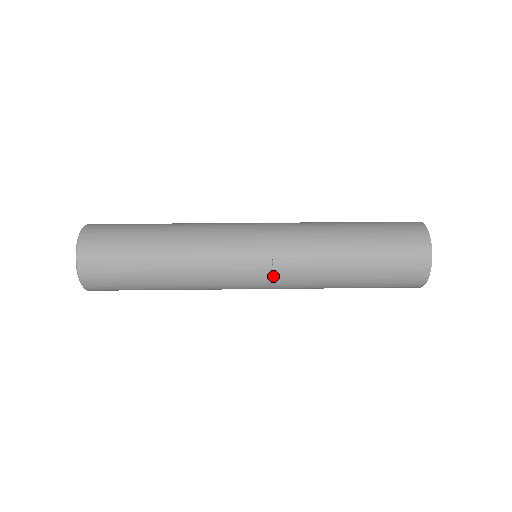
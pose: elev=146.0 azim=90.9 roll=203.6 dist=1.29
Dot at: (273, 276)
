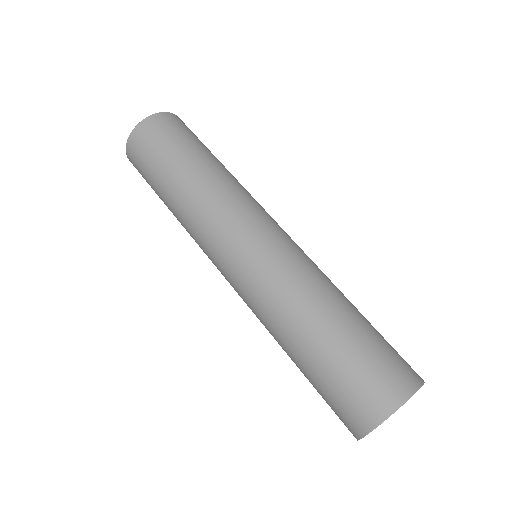
Dot at: occluded
